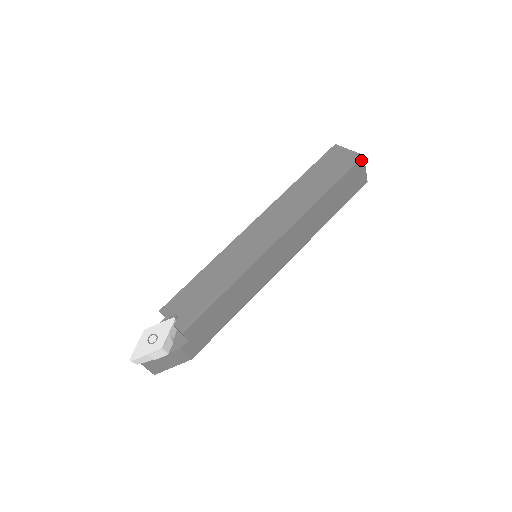
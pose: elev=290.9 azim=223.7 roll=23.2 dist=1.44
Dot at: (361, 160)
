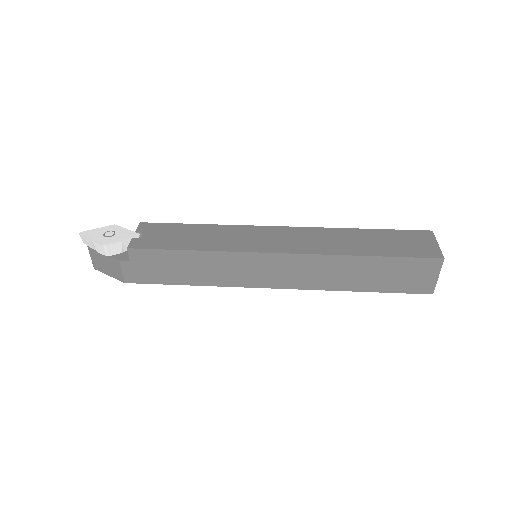
Dot at: (437, 260)
